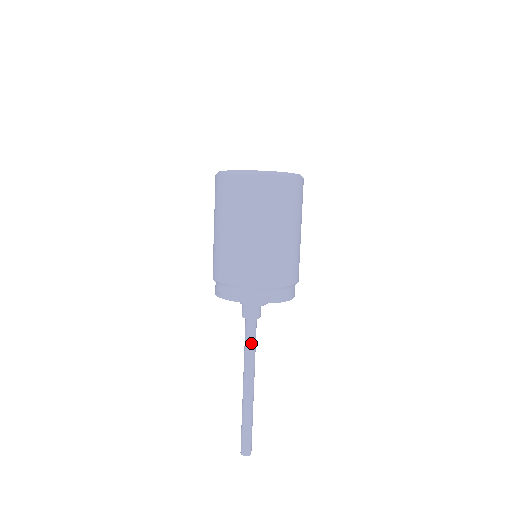
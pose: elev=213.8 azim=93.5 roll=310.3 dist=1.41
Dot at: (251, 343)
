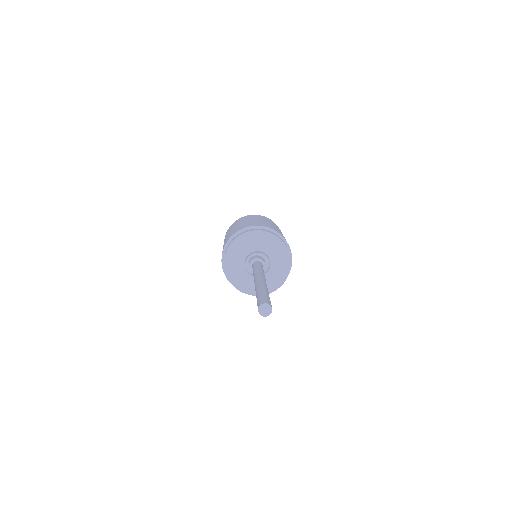
Dot at: occluded
